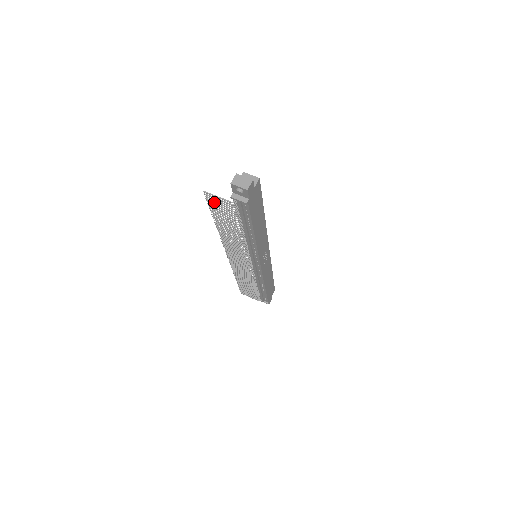
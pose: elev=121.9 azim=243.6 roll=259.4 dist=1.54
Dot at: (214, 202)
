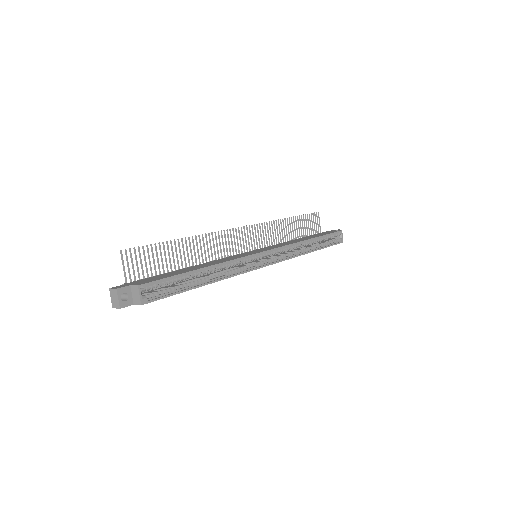
Dot at: (135, 258)
